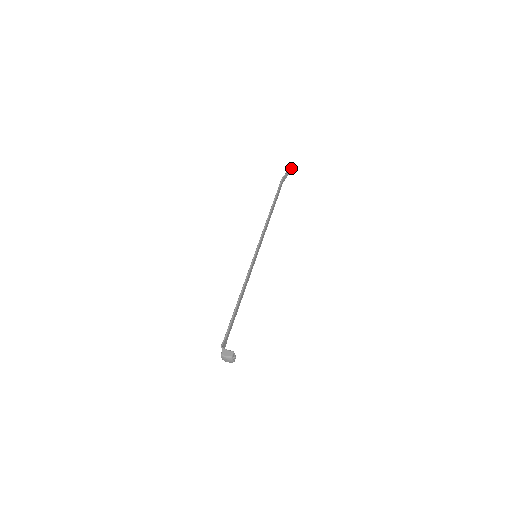
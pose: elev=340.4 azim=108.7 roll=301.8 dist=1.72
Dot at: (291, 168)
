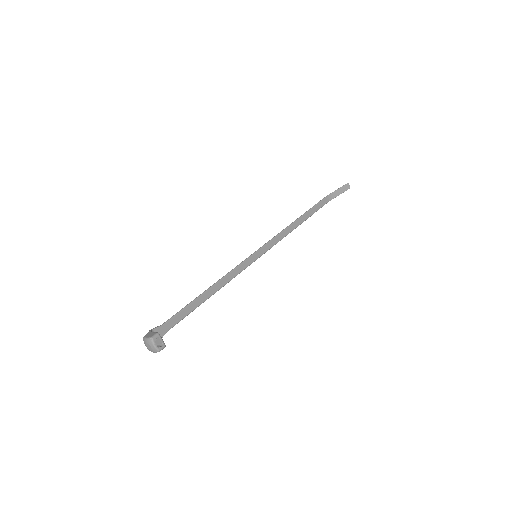
Dot at: (343, 188)
